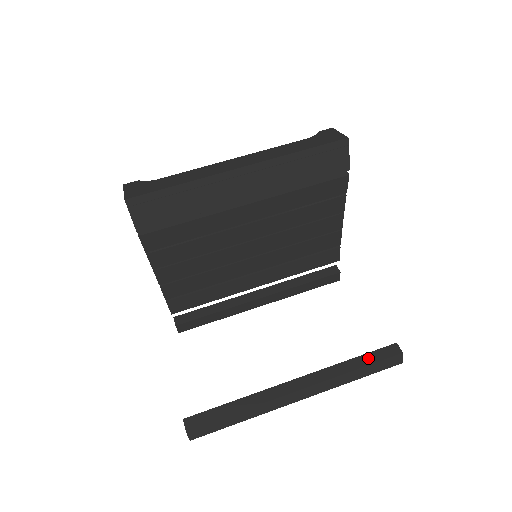
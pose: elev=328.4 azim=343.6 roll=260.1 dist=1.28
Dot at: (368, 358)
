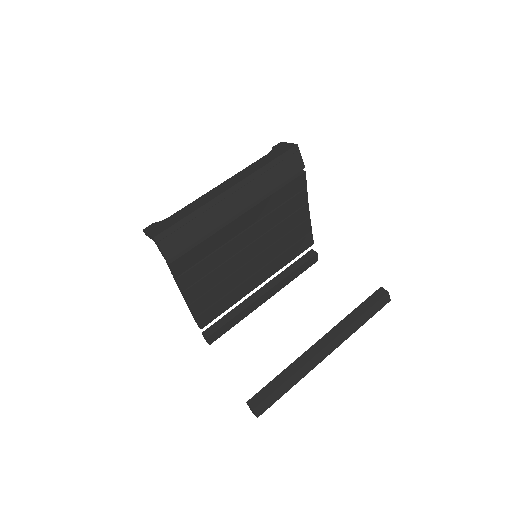
Dot at: (365, 305)
